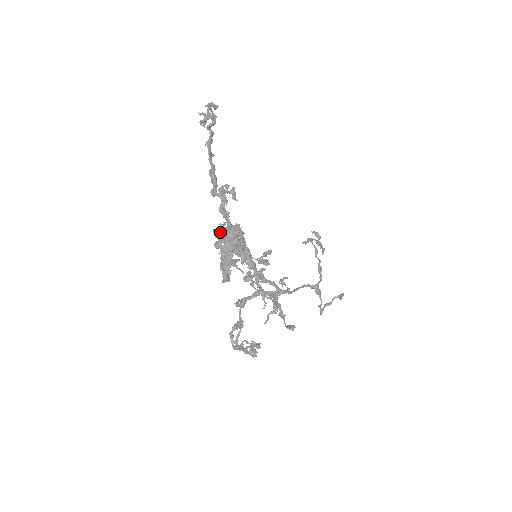
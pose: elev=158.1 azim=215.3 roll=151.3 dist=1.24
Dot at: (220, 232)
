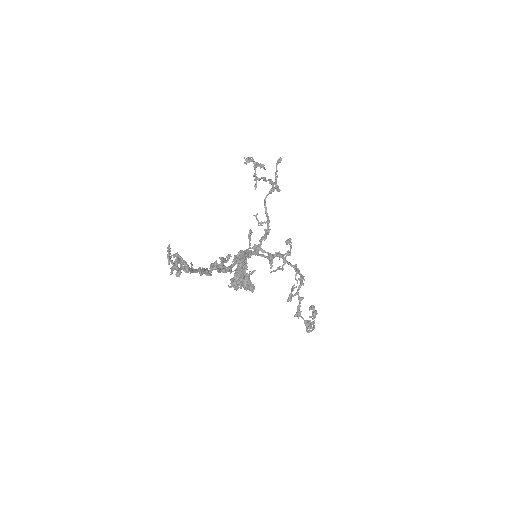
Dot at: occluded
